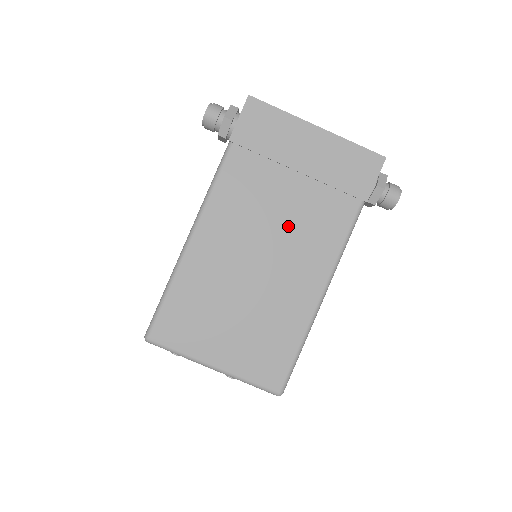
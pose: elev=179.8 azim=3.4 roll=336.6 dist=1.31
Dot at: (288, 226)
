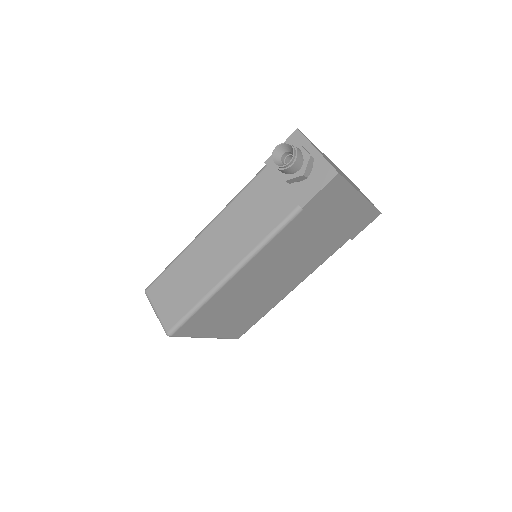
Dot at: (300, 258)
